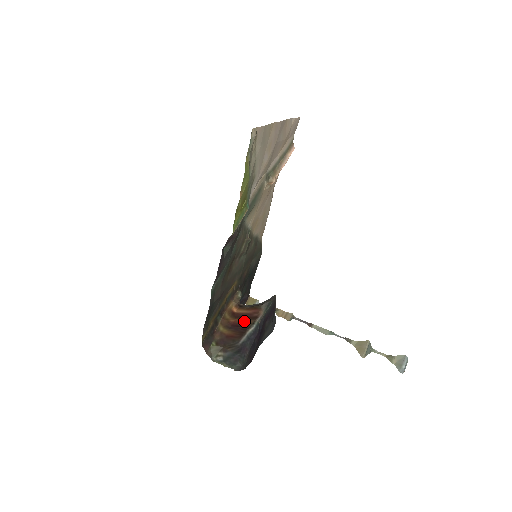
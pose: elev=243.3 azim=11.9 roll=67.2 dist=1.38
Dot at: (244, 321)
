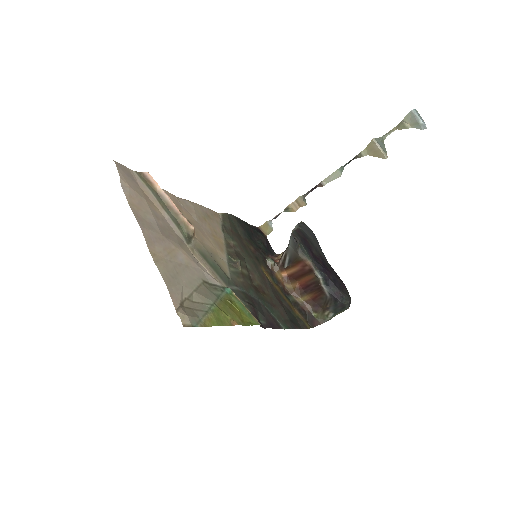
Dot at: (307, 279)
